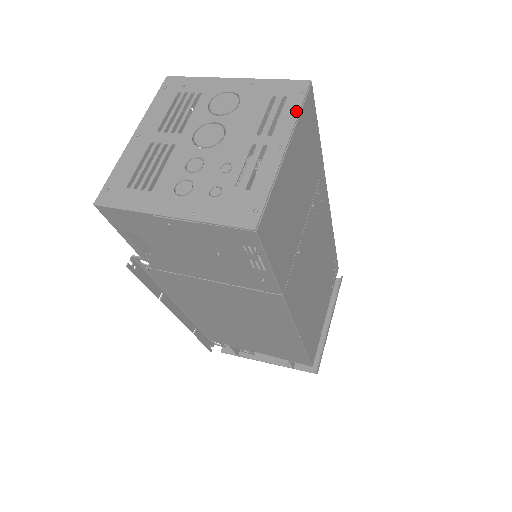
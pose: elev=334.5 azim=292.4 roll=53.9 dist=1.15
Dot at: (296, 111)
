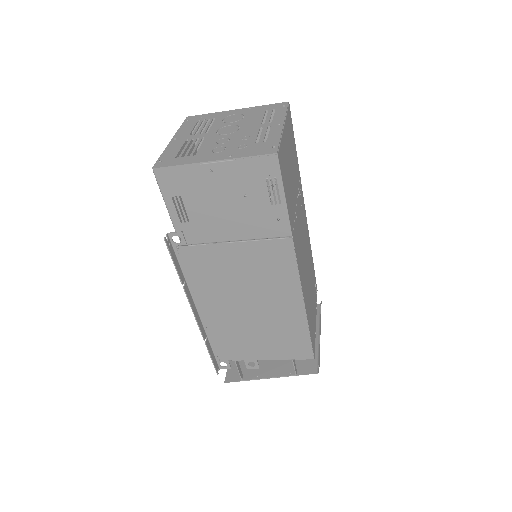
Dot at: (284, 112)
